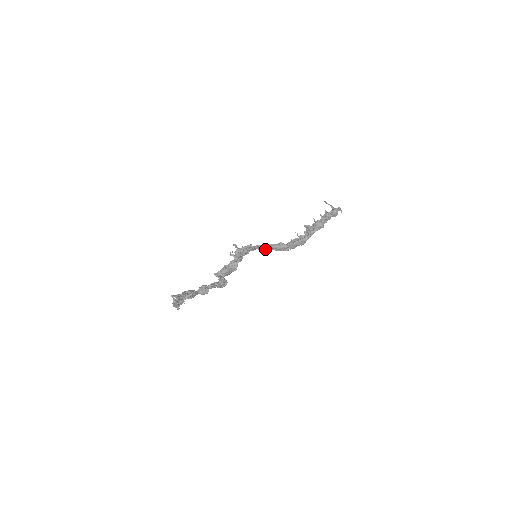
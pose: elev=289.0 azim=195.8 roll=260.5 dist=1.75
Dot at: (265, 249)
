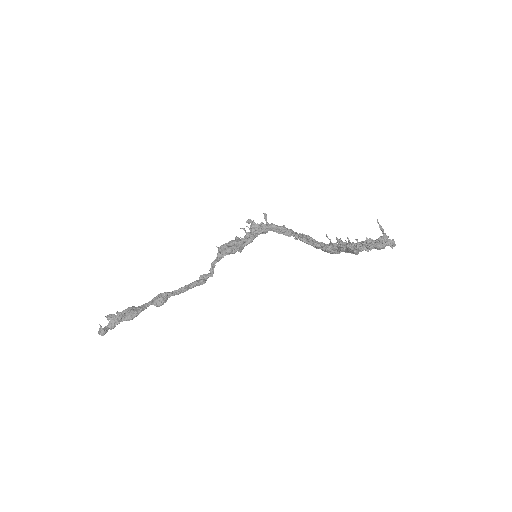
Dot at: (289, 234)
